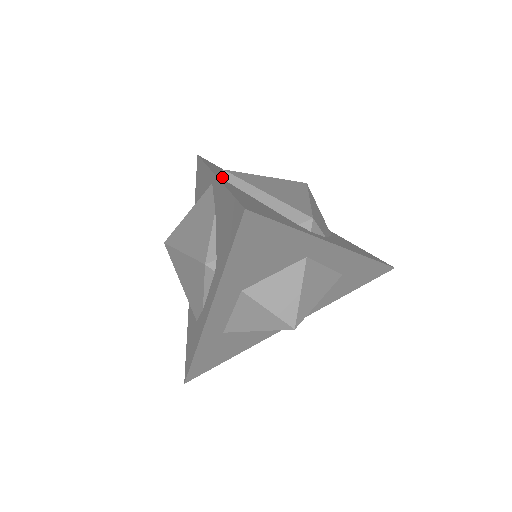
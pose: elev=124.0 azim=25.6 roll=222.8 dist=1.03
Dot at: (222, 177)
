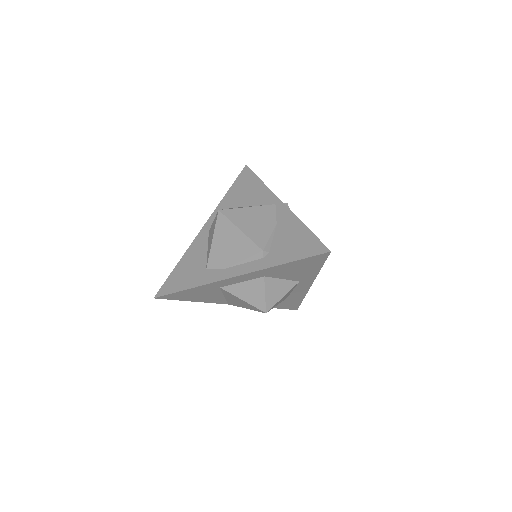
Dot at: occluded
